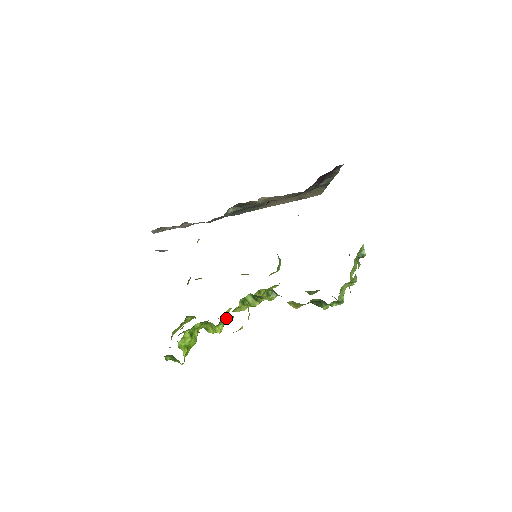
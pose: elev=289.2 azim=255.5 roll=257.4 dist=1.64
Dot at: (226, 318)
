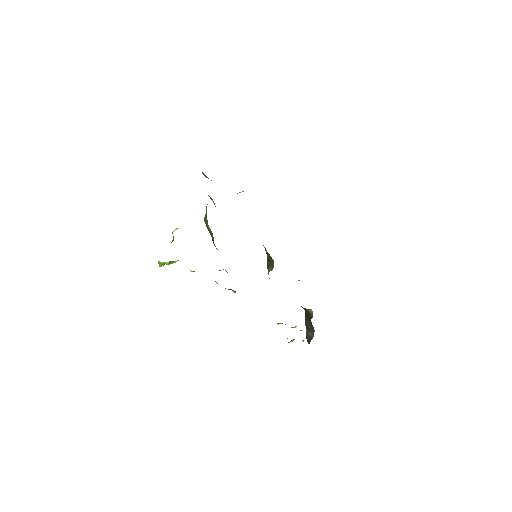
Dot at: occluded
